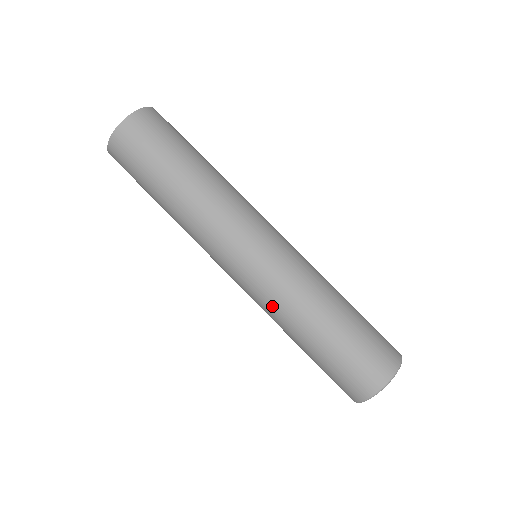
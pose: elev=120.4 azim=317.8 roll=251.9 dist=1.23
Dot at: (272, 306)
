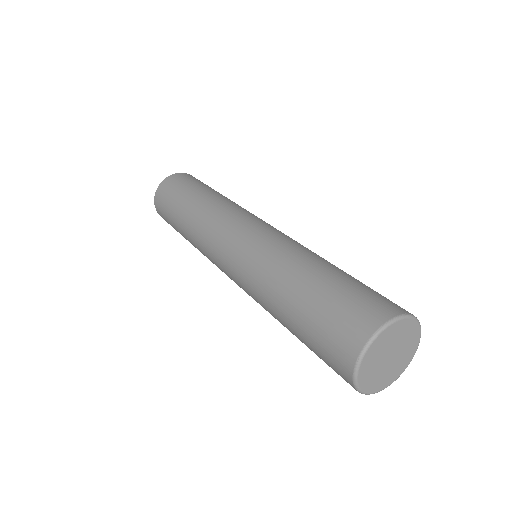
Dot at: (256, 274)
